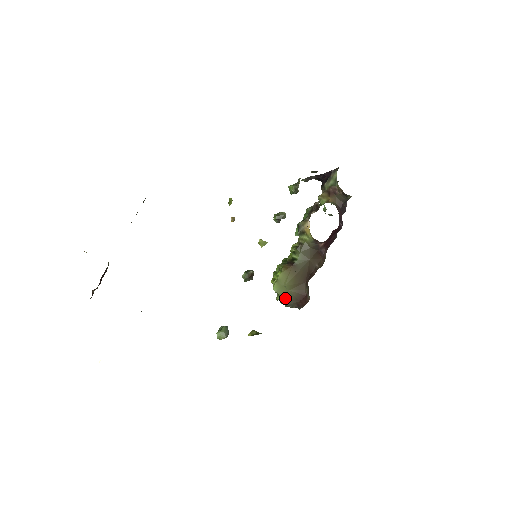
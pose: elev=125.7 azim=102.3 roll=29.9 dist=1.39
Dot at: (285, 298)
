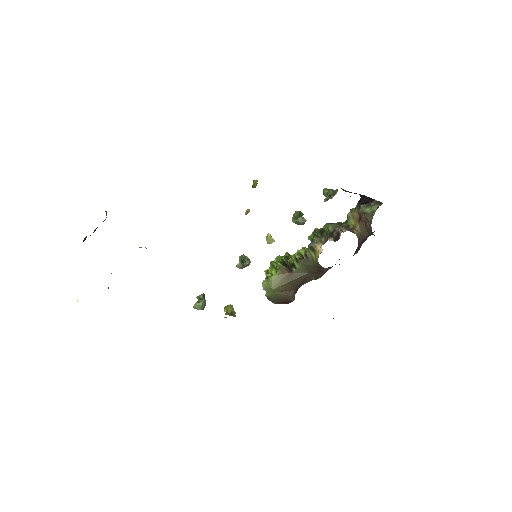
Dot at: (270, 295)
